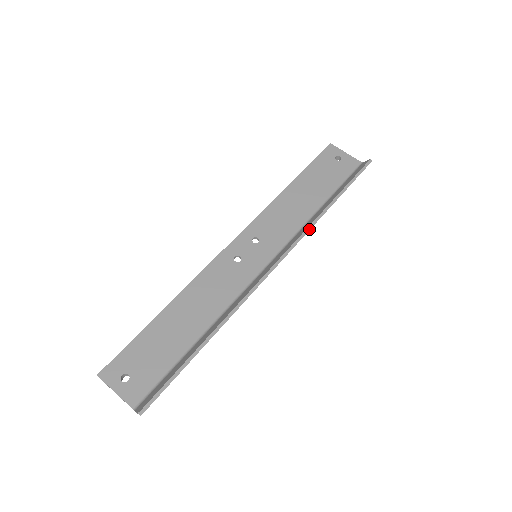
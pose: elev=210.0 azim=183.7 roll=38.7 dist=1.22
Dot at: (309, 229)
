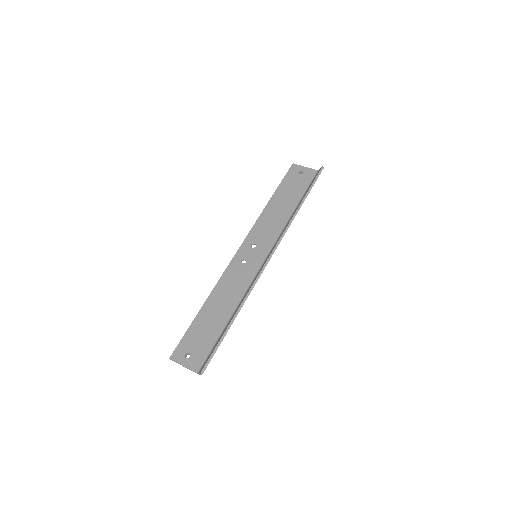
Dot at: occluded
